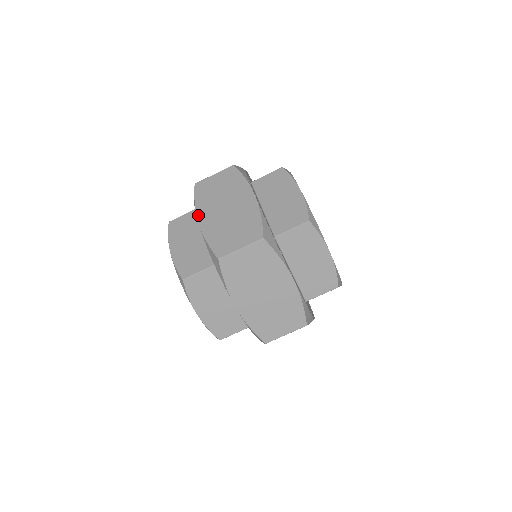
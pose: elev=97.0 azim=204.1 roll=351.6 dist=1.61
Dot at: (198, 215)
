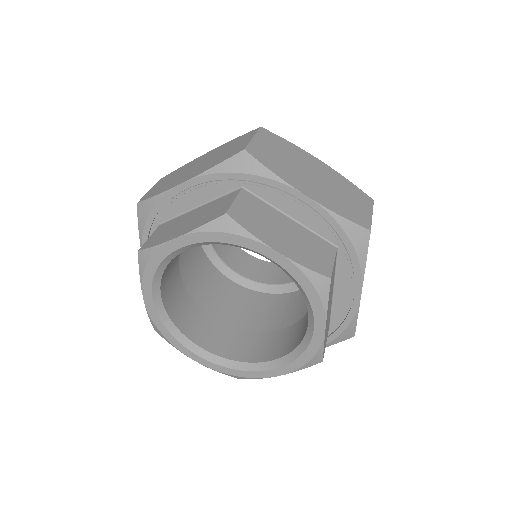
Dot at: (174, 186)
